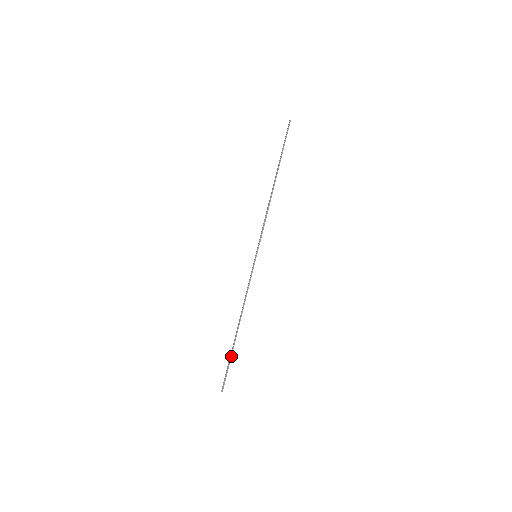
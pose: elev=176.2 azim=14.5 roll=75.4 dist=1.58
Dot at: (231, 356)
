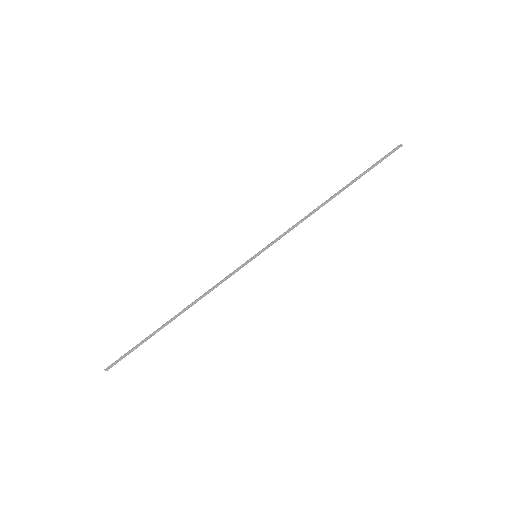
Dot at: (146, 340)
